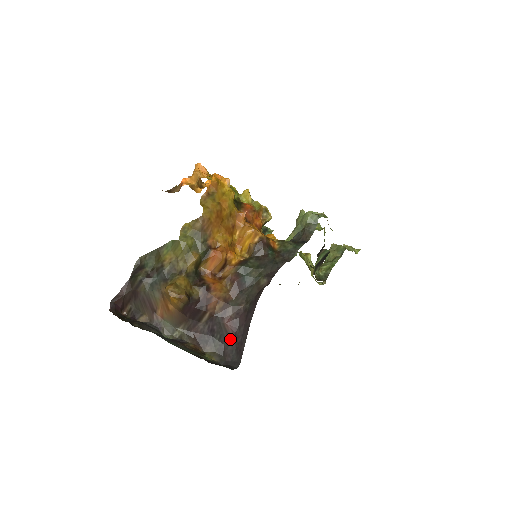
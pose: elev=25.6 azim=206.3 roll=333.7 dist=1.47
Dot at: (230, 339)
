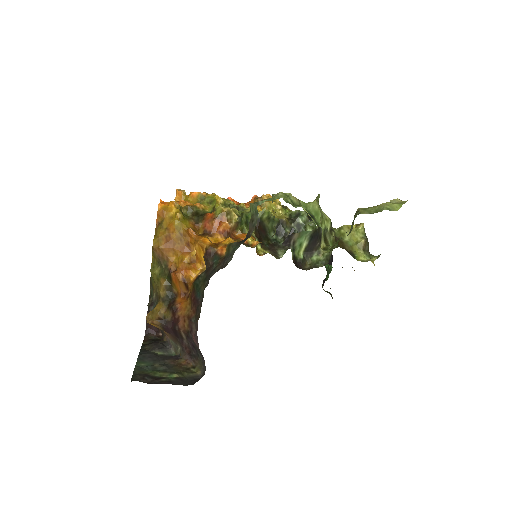
Dot at: (201, 353)
